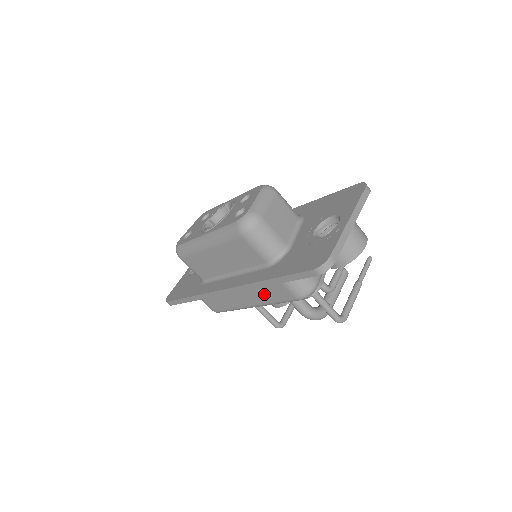
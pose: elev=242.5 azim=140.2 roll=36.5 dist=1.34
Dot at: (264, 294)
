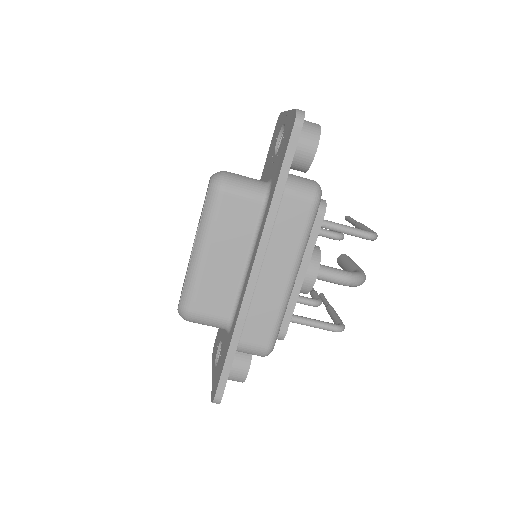
Dot at: (287, 238)
